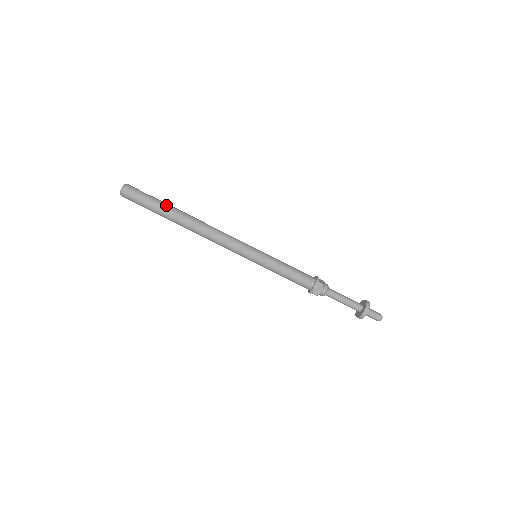
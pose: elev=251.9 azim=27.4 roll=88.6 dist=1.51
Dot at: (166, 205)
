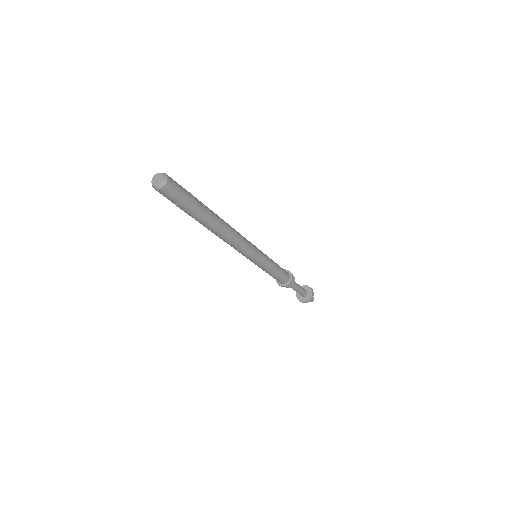
Dot at: (202, 203)
